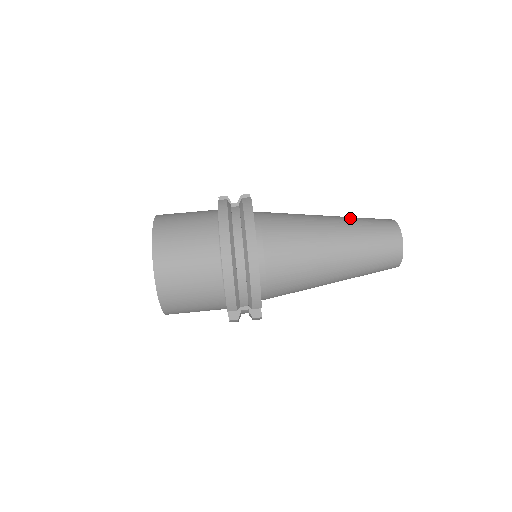
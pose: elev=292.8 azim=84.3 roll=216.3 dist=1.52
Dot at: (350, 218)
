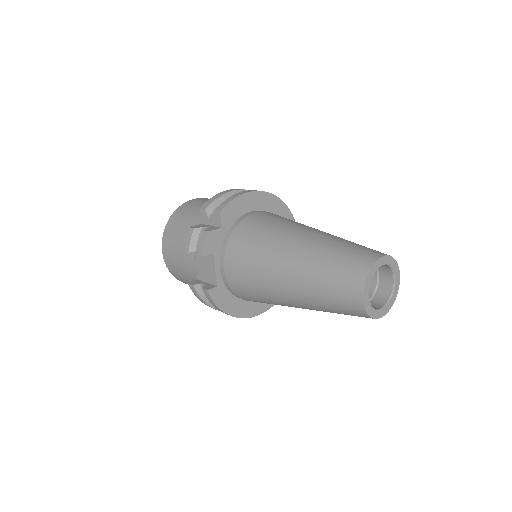
Dot at: occluded
